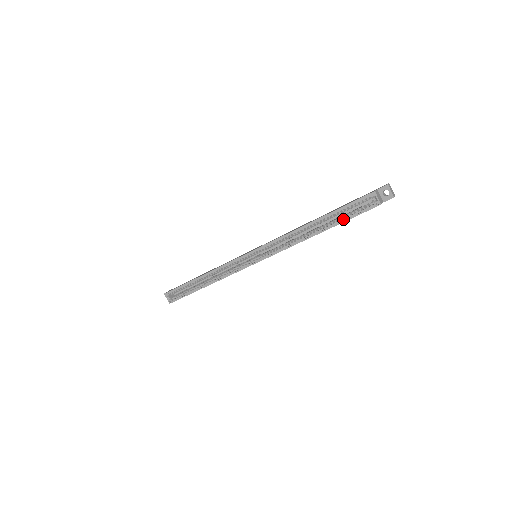
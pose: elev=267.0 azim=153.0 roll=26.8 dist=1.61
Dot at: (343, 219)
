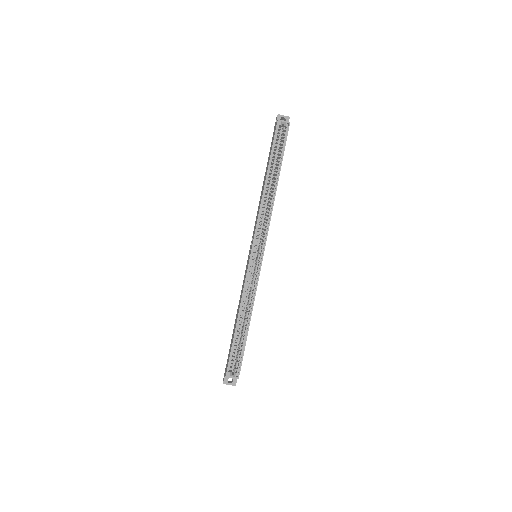
Dot at: (280, 157)
